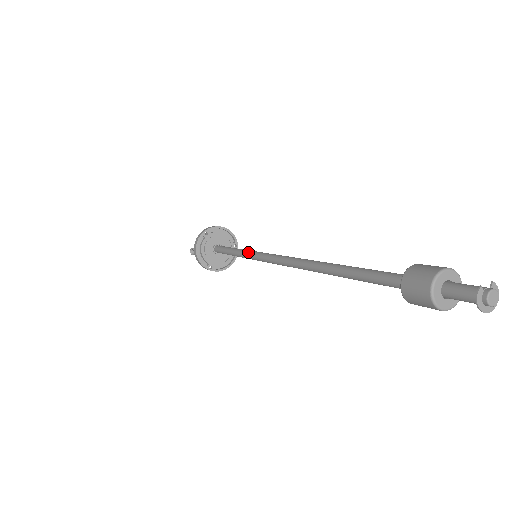
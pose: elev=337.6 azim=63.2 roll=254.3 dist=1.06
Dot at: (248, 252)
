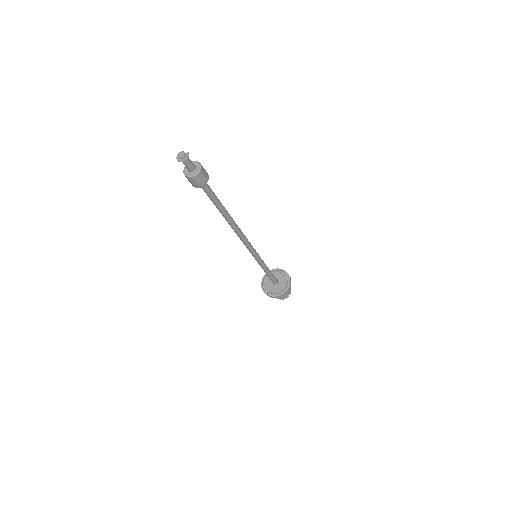
Dot at: occluded
